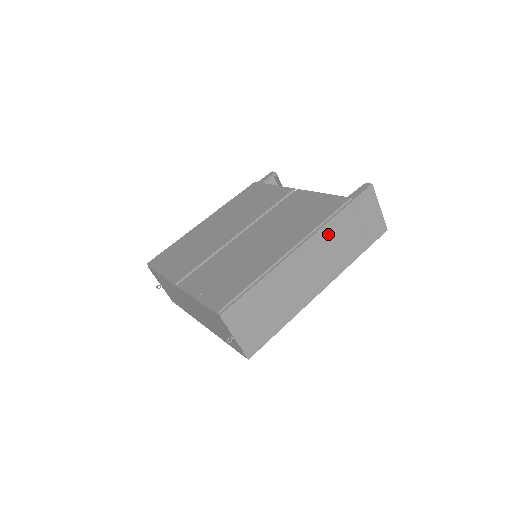
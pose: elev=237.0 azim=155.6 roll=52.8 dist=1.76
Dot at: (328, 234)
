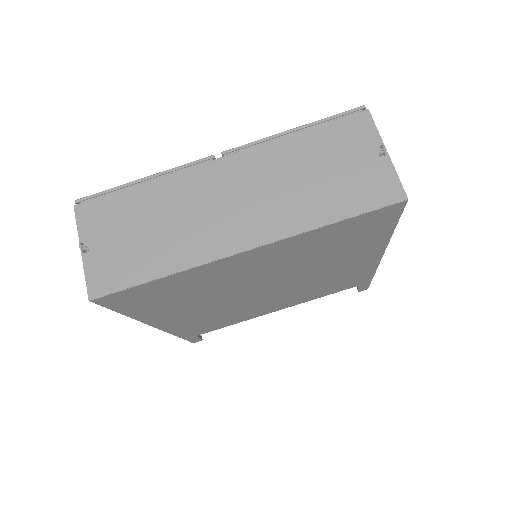
Dot at: occluded
